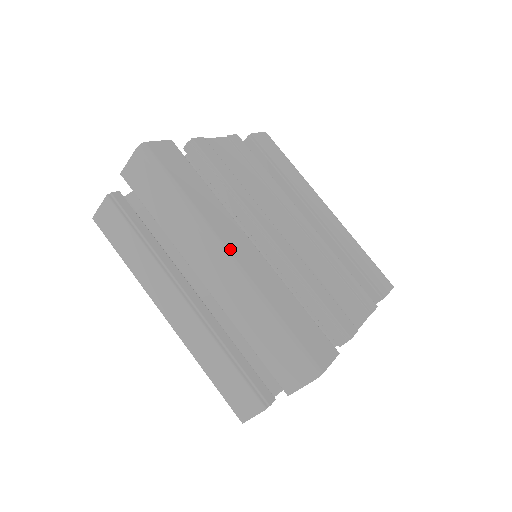
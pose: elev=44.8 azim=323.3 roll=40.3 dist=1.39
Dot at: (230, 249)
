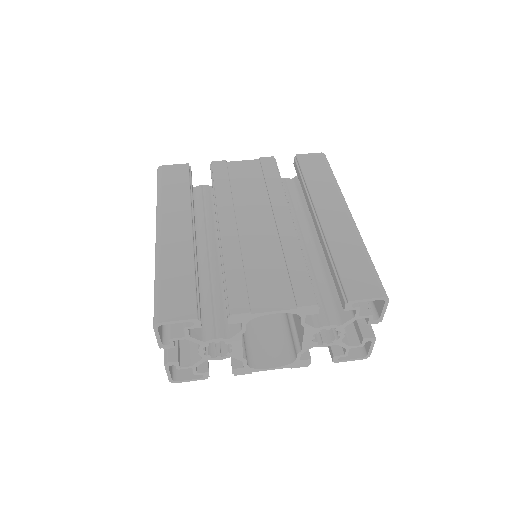
Dot at: (162, 228)
